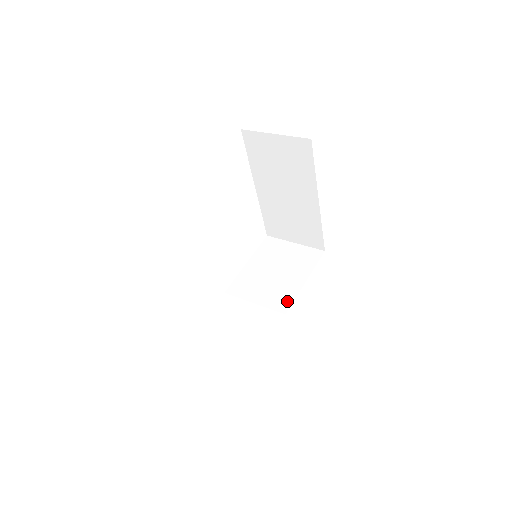
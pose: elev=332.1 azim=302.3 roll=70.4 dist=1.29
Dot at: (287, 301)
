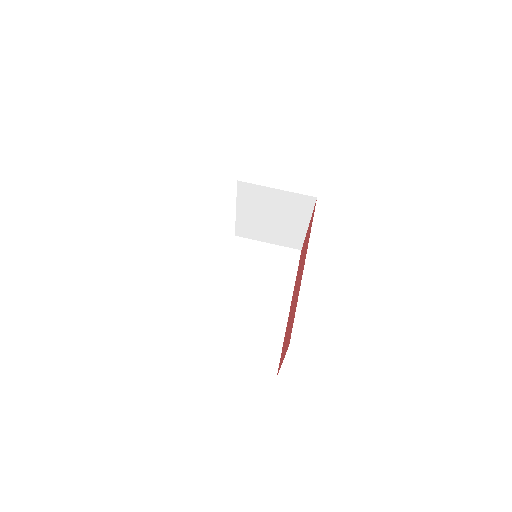
Dot at: (298, 242)
